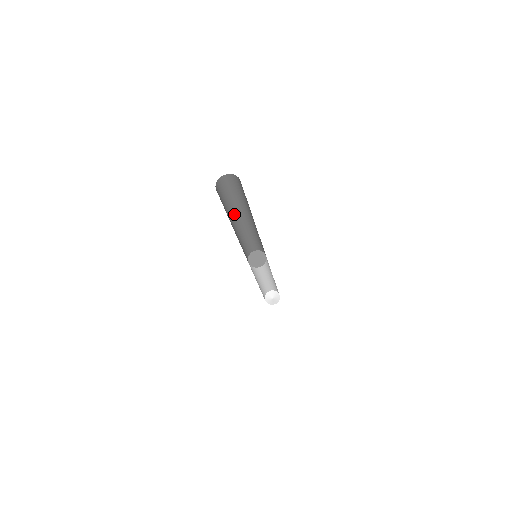
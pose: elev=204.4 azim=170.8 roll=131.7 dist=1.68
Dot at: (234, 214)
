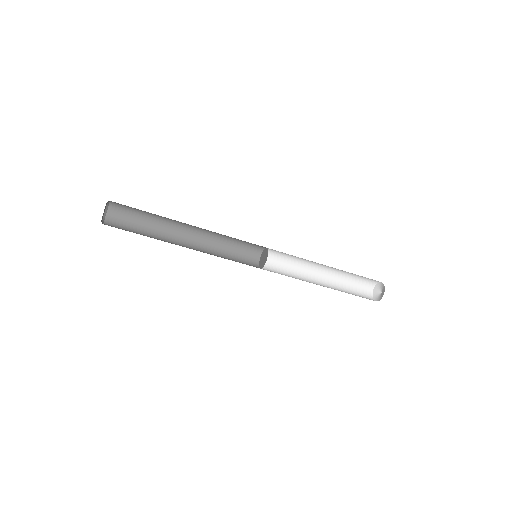
Dot at: (176, 222)
